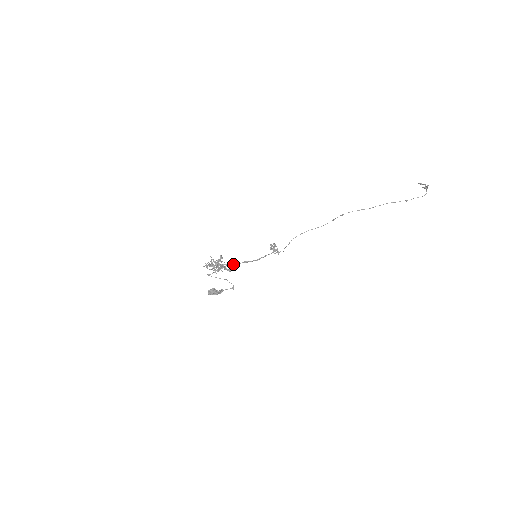
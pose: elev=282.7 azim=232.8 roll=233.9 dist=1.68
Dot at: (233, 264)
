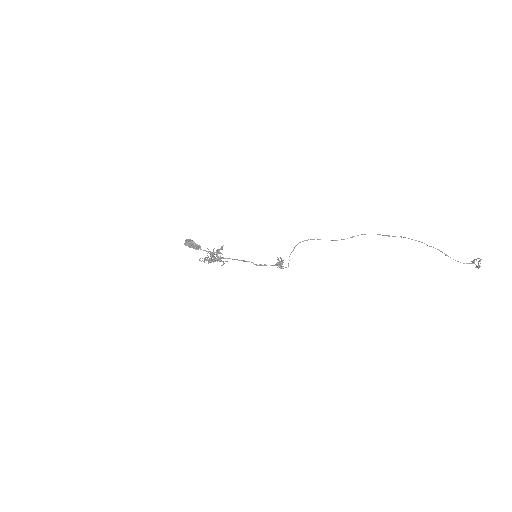
Dot at: (230, 258)
